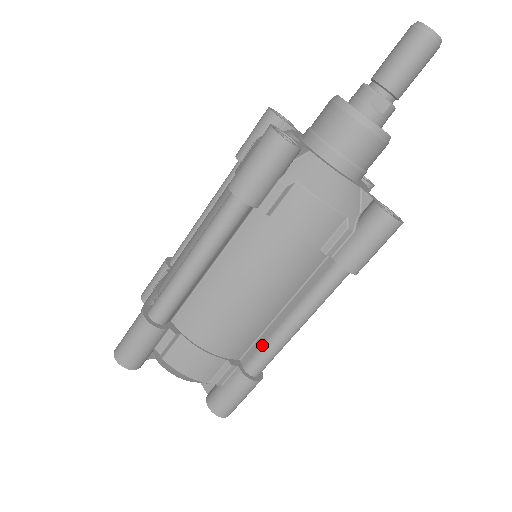
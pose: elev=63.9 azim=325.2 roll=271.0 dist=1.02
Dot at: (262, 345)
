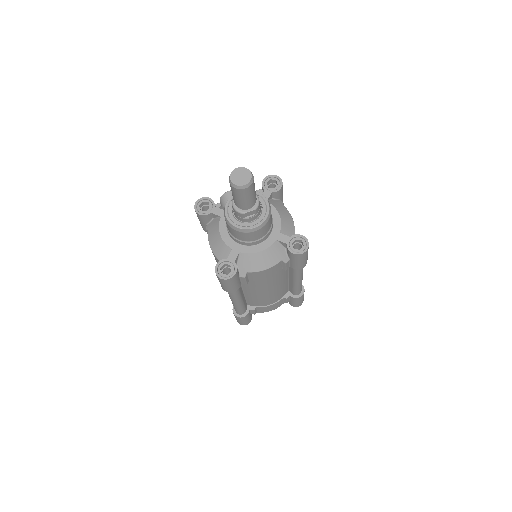
Dot at: (292, 288)
